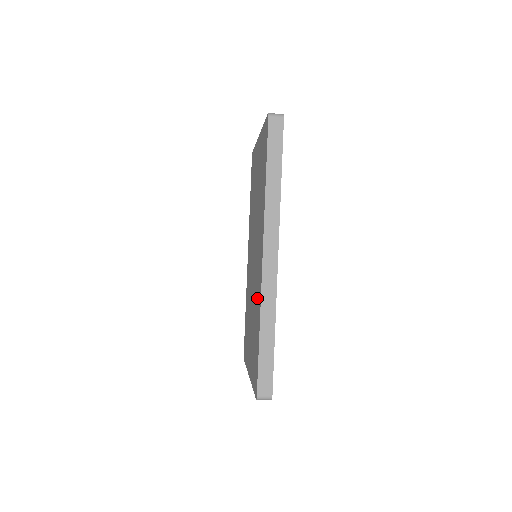
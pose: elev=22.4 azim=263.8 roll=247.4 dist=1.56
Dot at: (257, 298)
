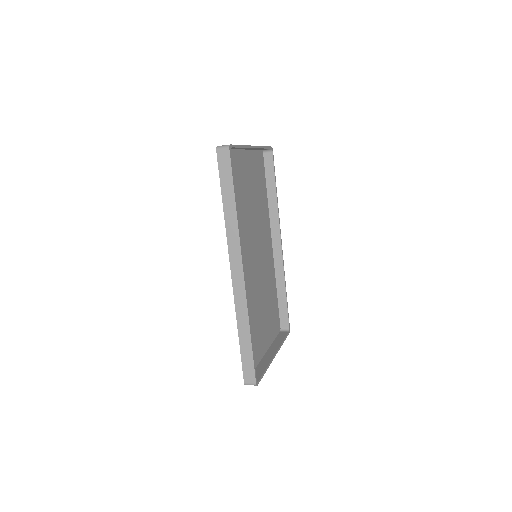
Dot at: occluded
